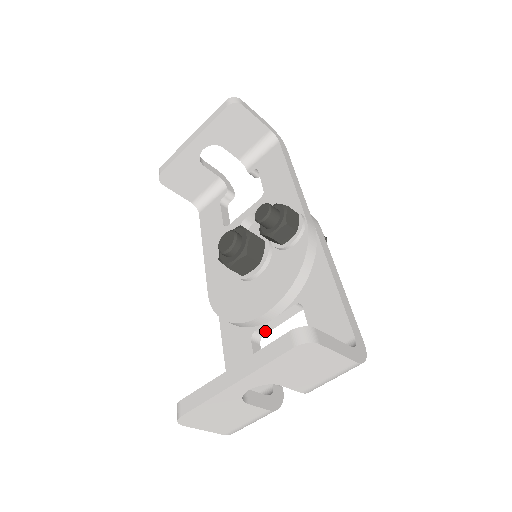
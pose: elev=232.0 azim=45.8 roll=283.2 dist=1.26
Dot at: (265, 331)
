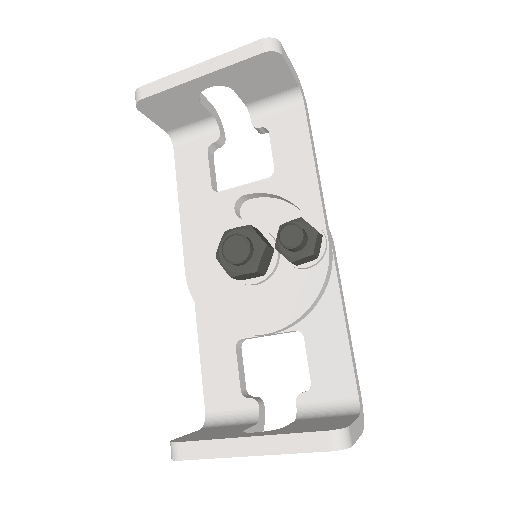
Dot at: (250, 338)
